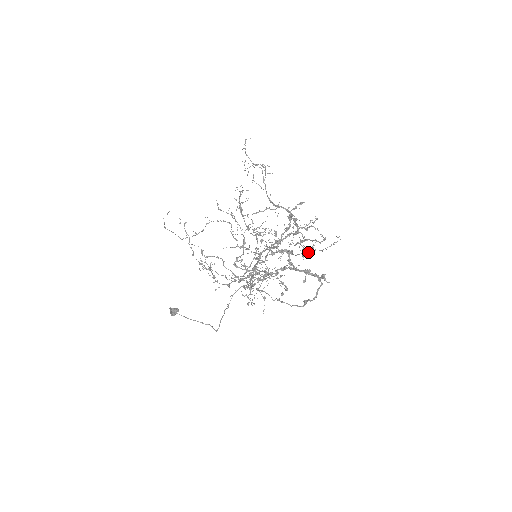
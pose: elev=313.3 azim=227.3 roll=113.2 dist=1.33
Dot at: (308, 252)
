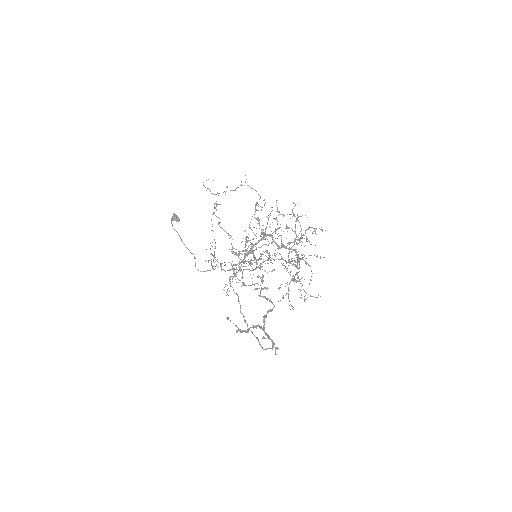
Dot at: occluded
